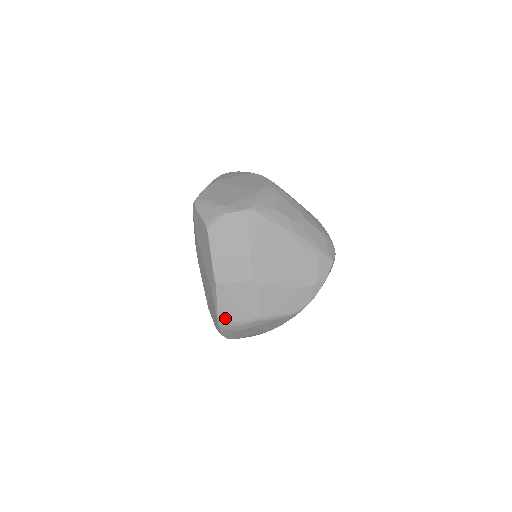
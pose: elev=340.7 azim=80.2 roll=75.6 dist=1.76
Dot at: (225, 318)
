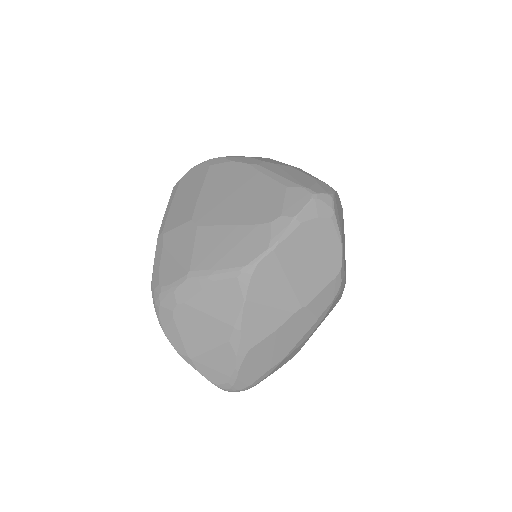
Dot at: (156, 283)
